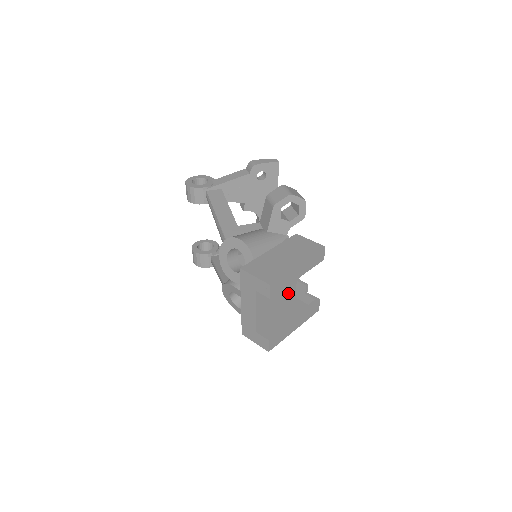
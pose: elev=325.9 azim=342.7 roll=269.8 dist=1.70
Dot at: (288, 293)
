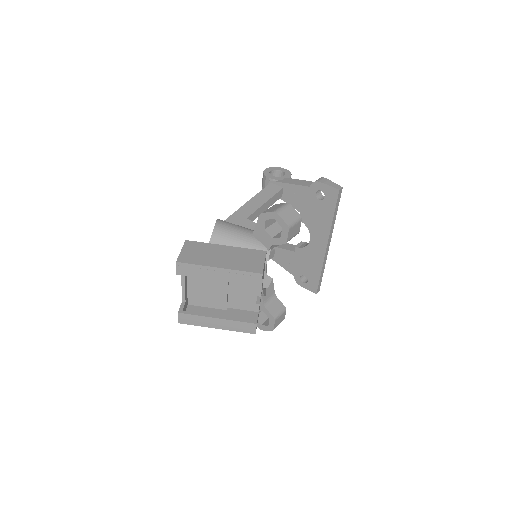
Dot at: (244, 300)
